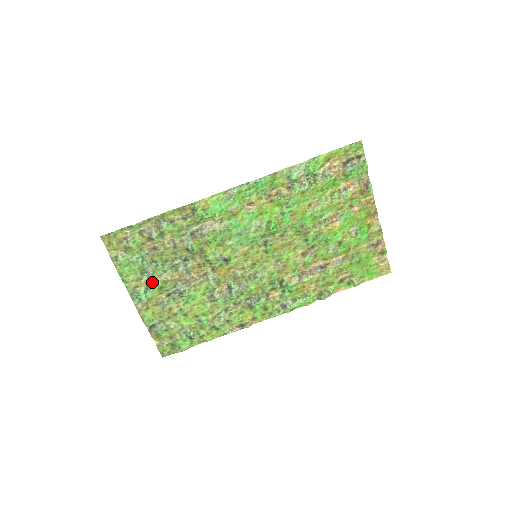
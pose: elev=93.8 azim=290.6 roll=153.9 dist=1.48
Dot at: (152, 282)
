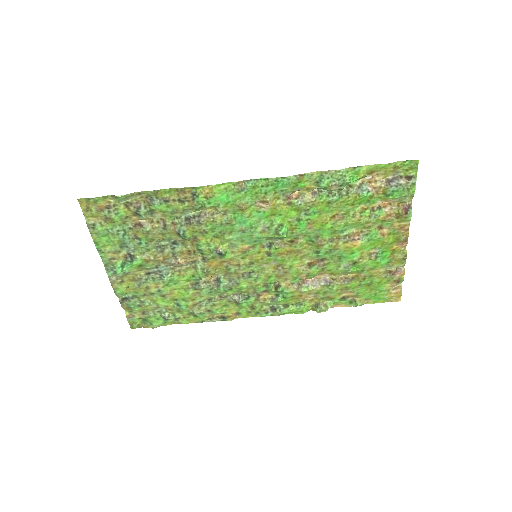
Dot at: (131, 258)
